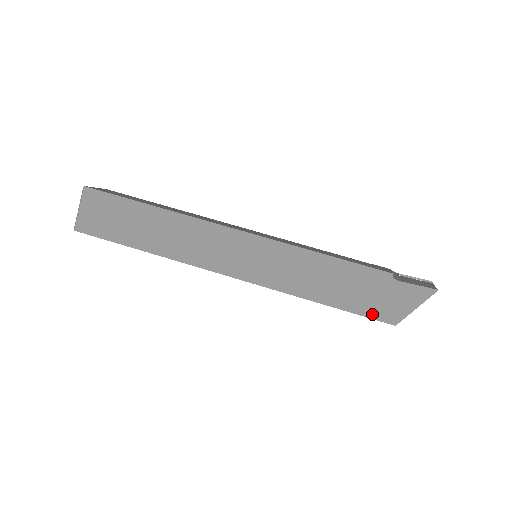
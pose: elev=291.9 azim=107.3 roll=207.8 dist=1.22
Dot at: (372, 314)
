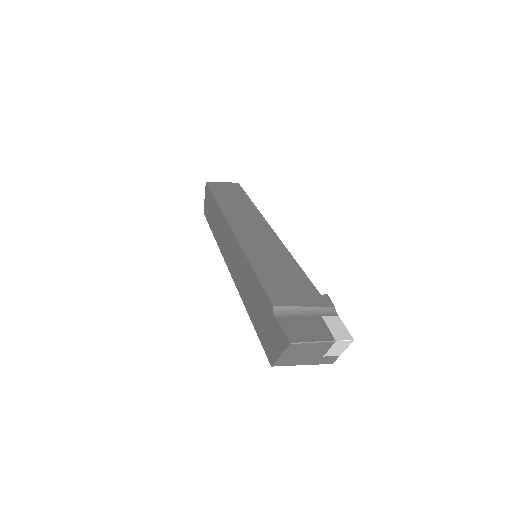
Dot at: (264, 344)
